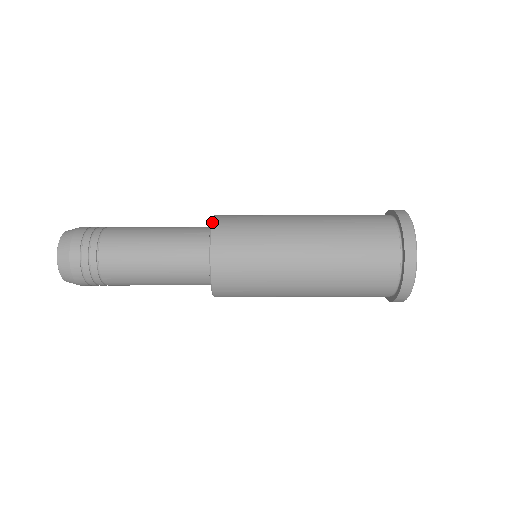
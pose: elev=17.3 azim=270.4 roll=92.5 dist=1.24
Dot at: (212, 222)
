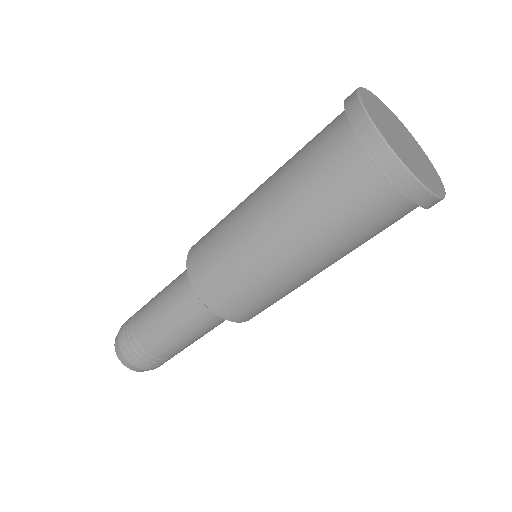
Dot at: occluded
